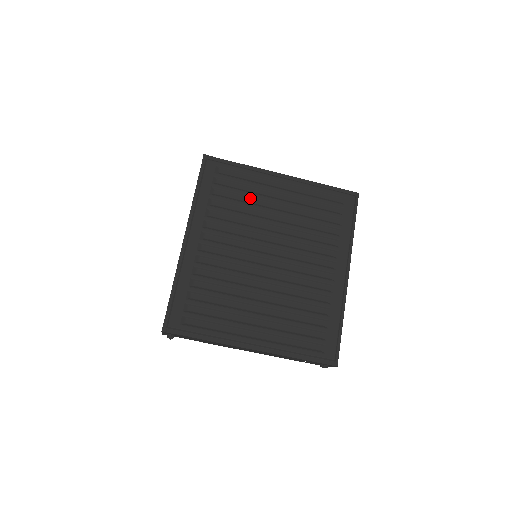
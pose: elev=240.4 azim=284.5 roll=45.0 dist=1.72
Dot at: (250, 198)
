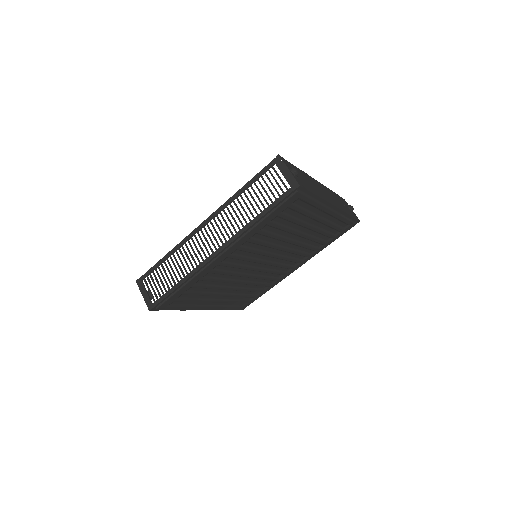
Dot at: (295, 224)
